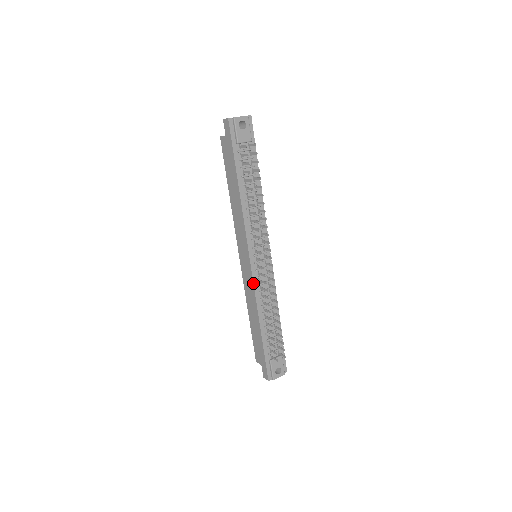
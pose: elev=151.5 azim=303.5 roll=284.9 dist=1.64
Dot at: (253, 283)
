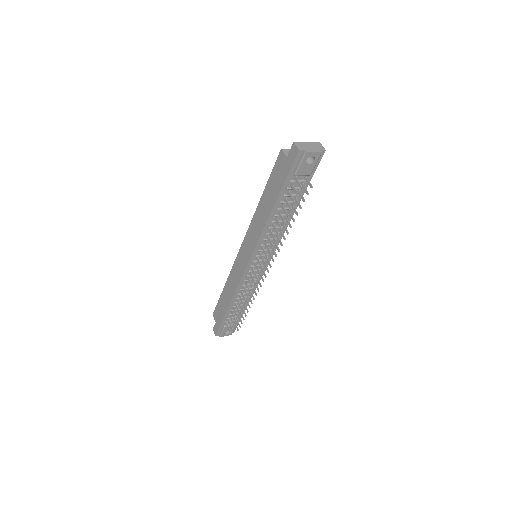
Dot at: (241, 278)
